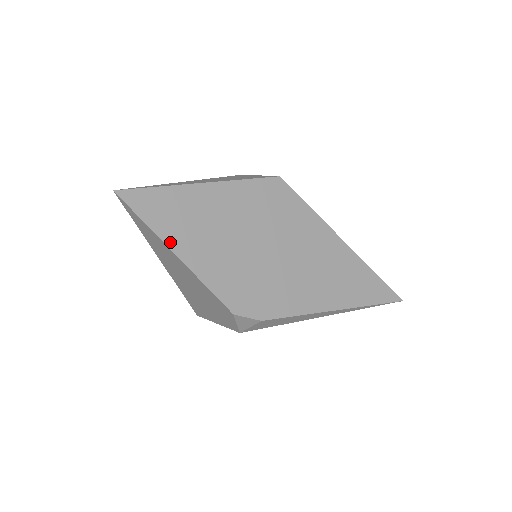
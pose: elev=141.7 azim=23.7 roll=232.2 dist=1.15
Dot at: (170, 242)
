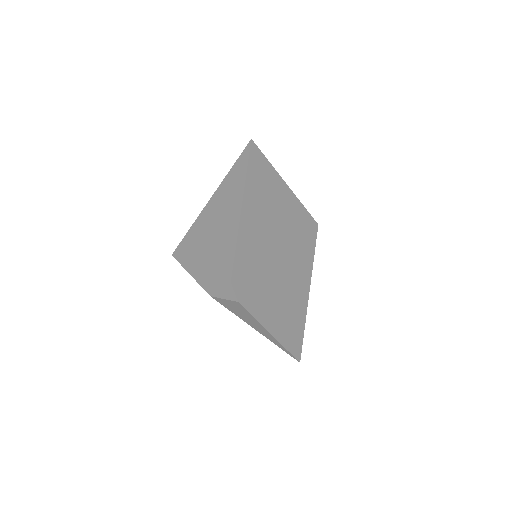
Dot at: (245, 202)
